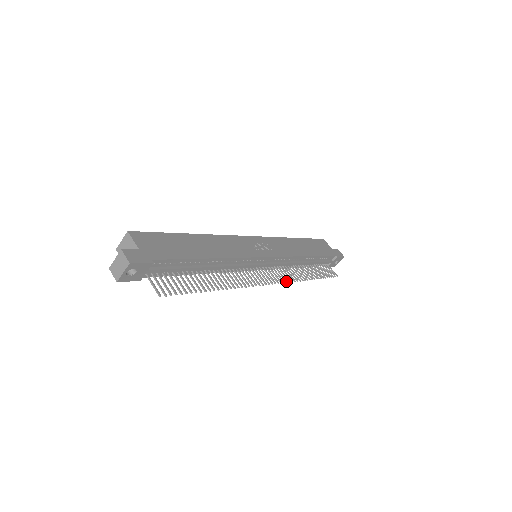
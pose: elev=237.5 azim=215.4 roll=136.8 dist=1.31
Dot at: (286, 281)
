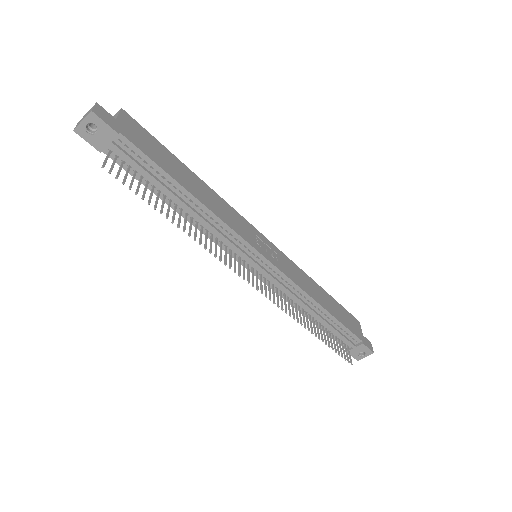
Dot at: (274, 301)
